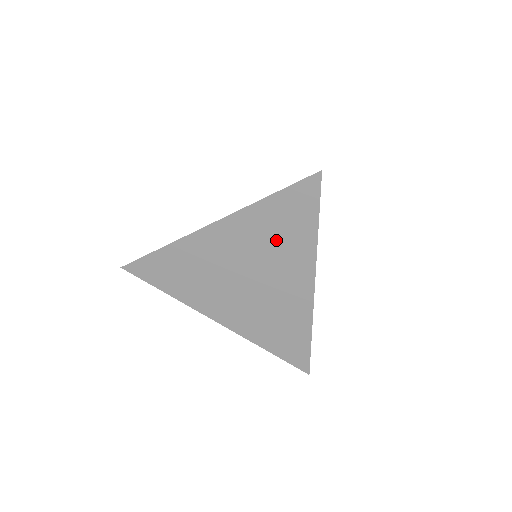
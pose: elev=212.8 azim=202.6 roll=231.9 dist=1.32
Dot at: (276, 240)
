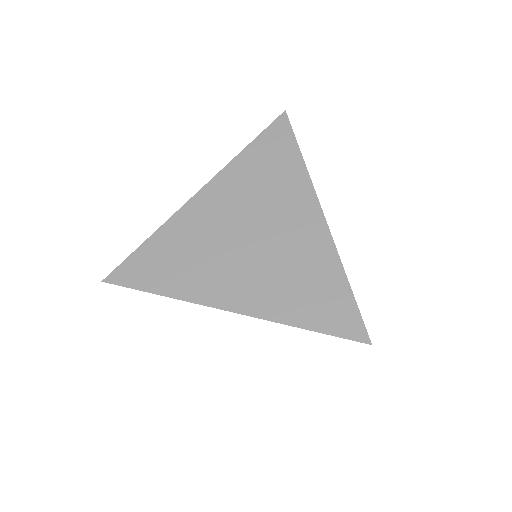
Dot at: (267, 182)
